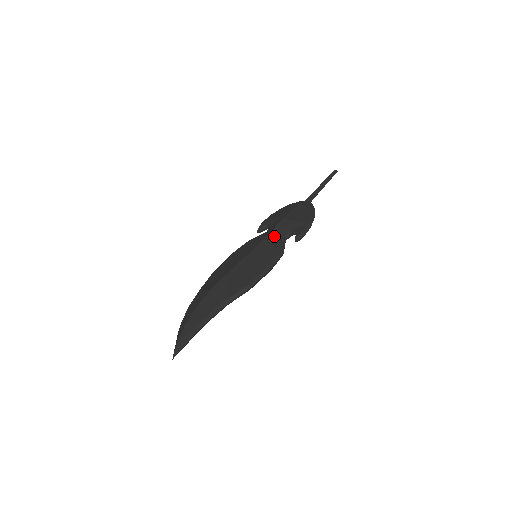
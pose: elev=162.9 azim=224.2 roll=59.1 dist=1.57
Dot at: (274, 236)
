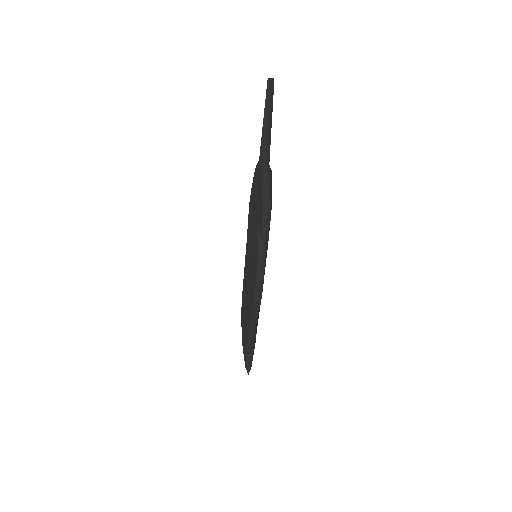
Dot at: (251, 234)
